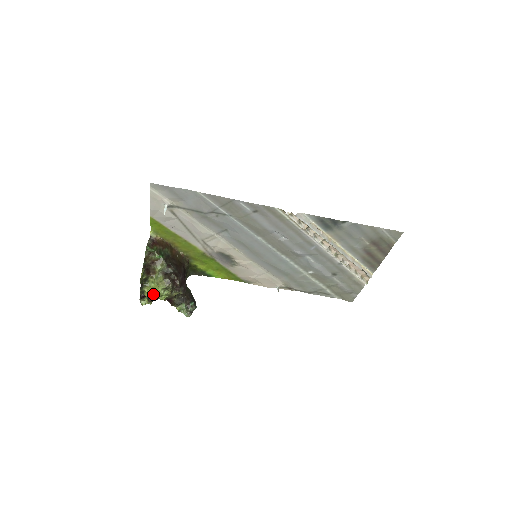
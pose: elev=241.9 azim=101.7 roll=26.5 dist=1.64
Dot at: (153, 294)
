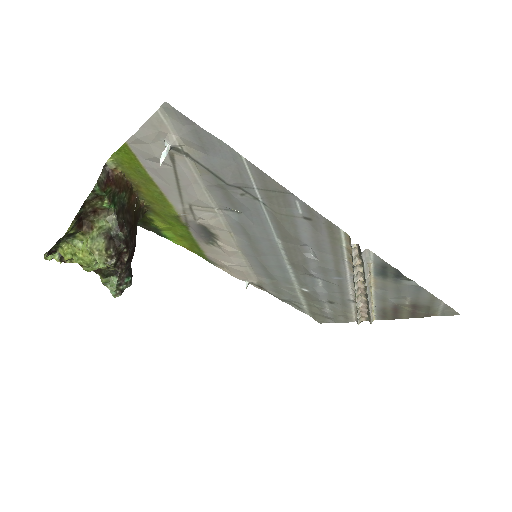
Dot at: (75, 259)
